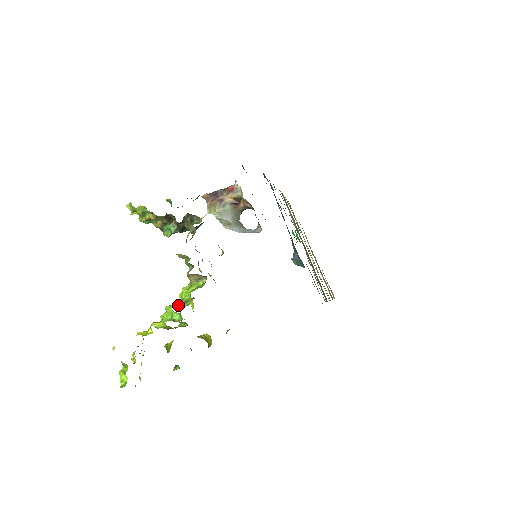
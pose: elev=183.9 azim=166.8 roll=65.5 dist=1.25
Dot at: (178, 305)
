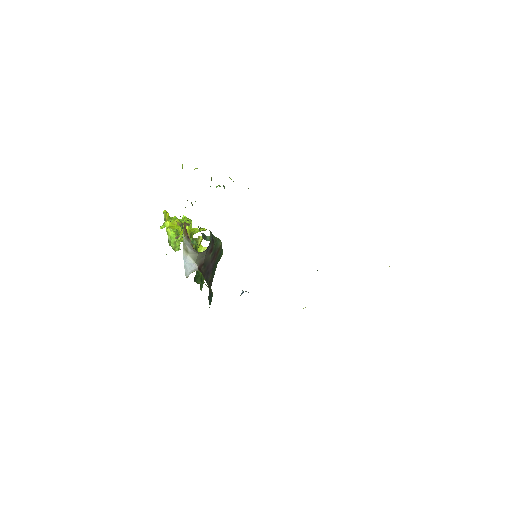
Dot at: (173, 239)
